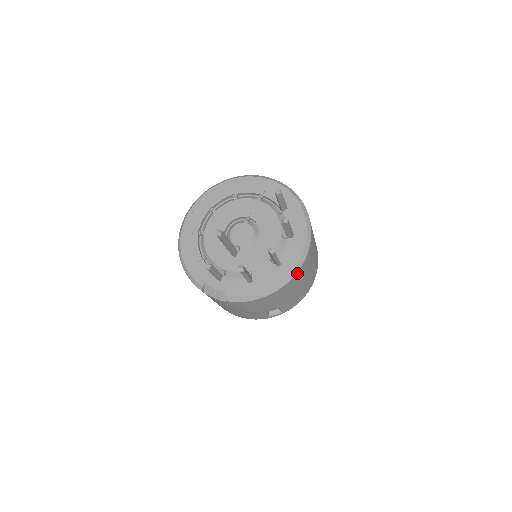
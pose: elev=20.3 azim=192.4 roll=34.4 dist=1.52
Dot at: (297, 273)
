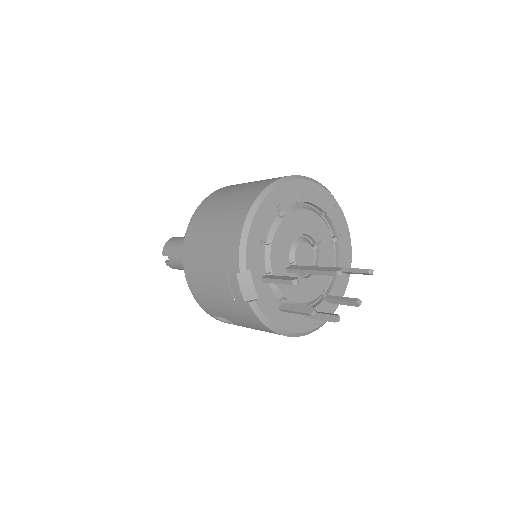
Dot at: (306, 333)
